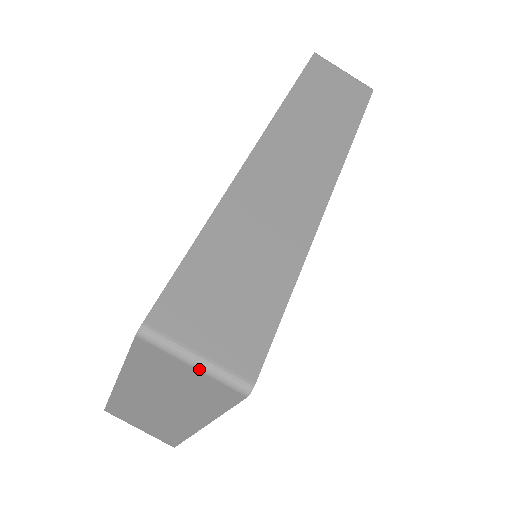
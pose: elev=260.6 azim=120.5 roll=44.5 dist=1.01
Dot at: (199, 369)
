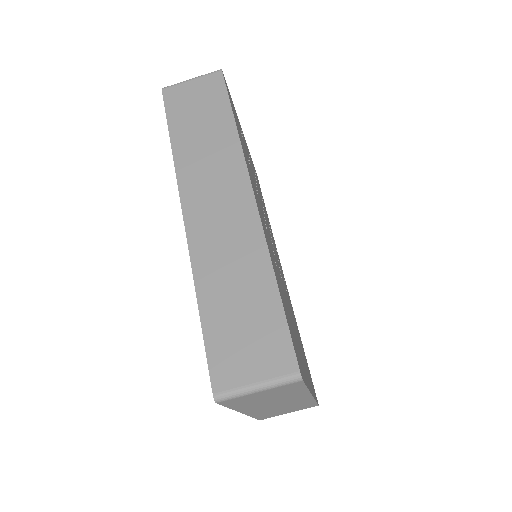
Dot at: (264, 390)
